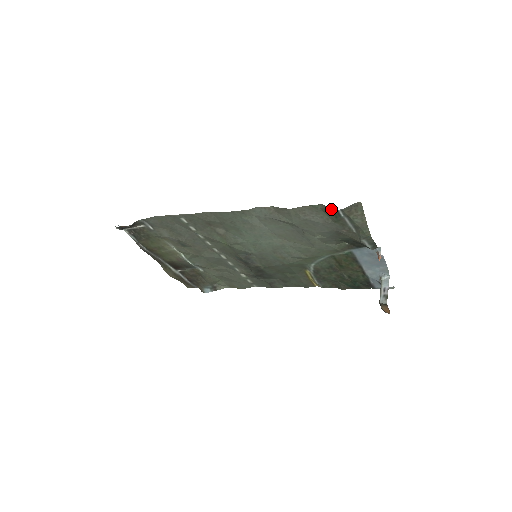
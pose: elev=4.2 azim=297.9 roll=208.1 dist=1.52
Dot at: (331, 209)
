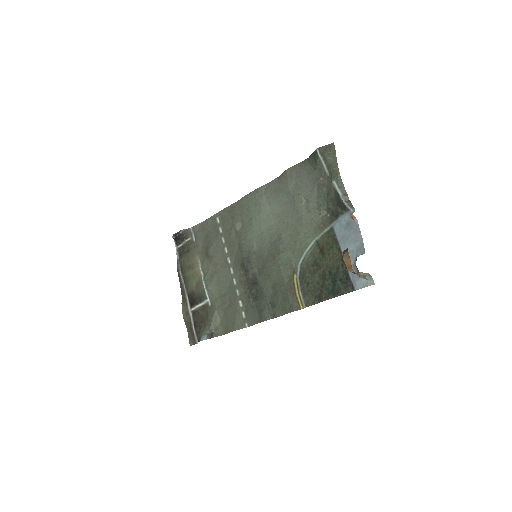
Dot at: (313, 155)
